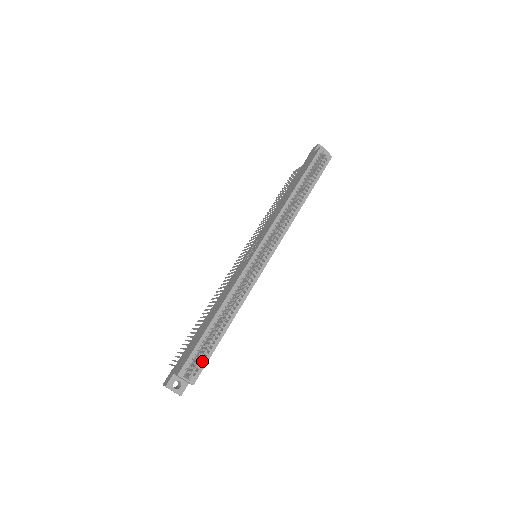
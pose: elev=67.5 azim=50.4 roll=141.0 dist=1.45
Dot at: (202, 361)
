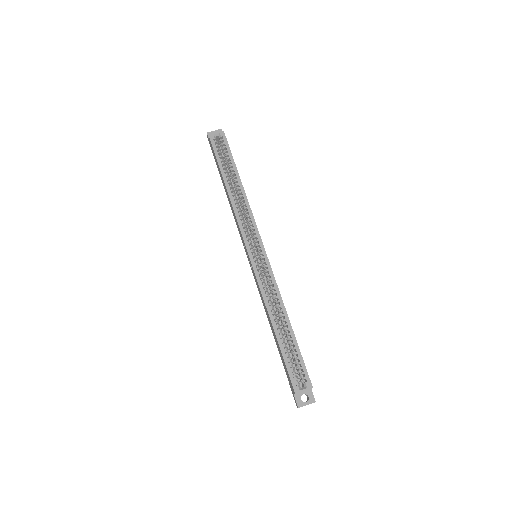
Dot at: (300, 366)
